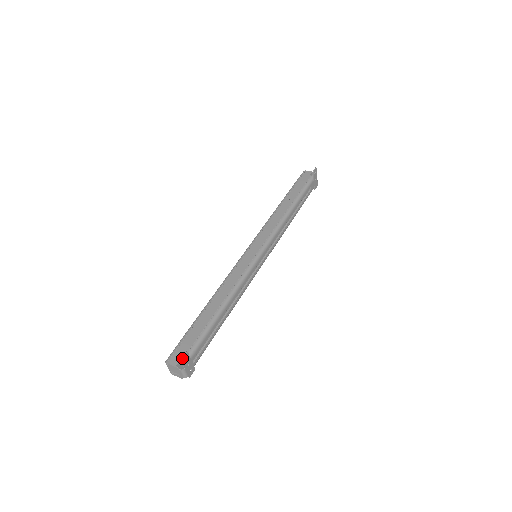
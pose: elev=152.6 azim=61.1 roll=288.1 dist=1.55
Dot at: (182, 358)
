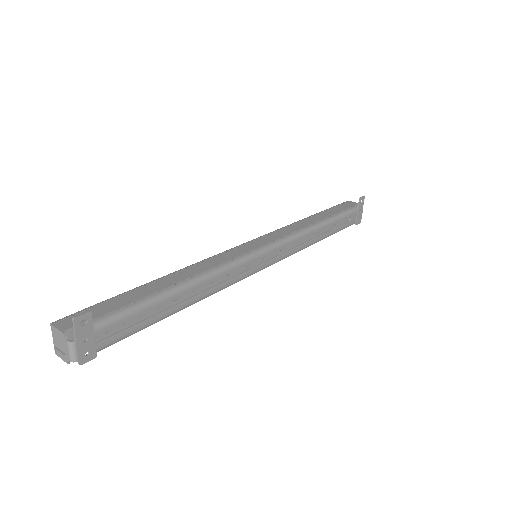
Dot at: (77, 316)
